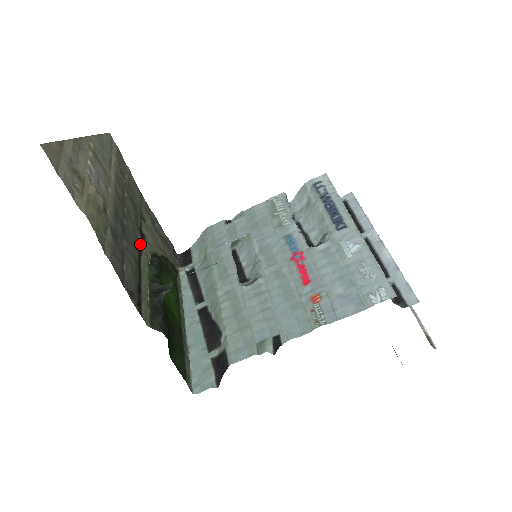
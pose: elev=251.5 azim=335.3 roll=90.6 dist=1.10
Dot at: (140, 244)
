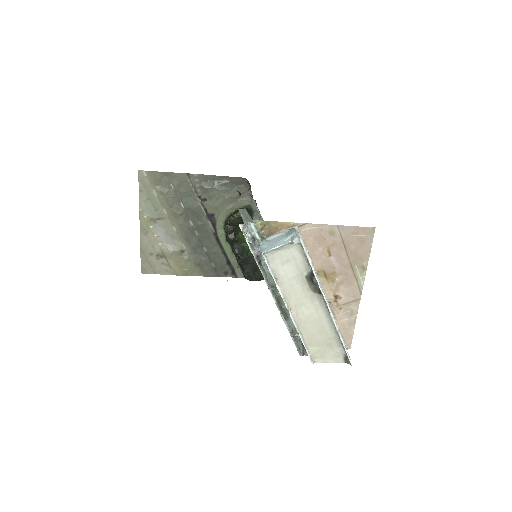
Dot at: (214, 228)
